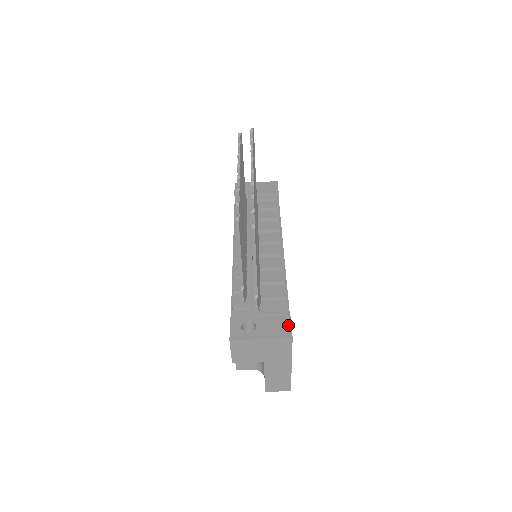
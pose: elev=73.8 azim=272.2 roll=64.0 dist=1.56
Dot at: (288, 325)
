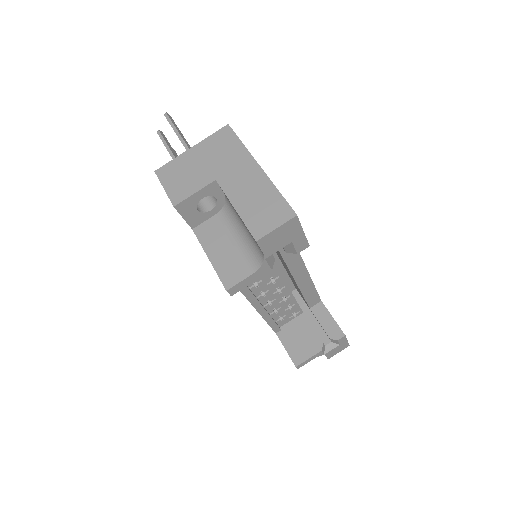
Dot at: occluded
